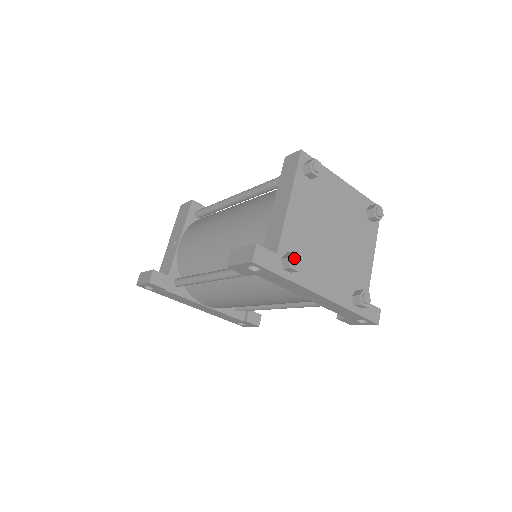
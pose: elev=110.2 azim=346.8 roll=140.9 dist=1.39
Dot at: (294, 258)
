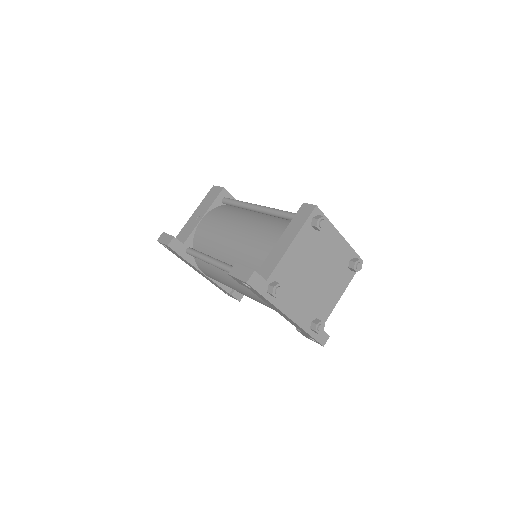
Dot at: (277, 289)
